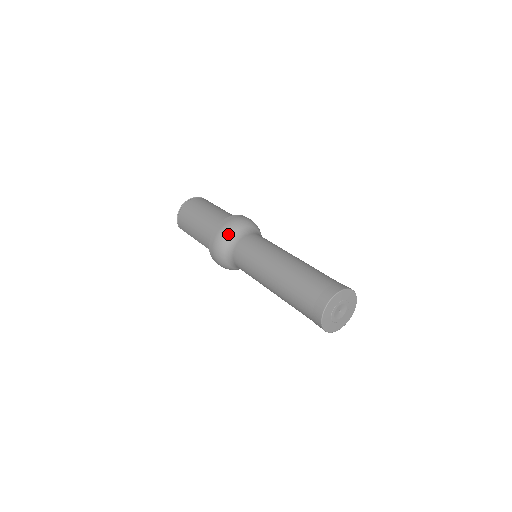
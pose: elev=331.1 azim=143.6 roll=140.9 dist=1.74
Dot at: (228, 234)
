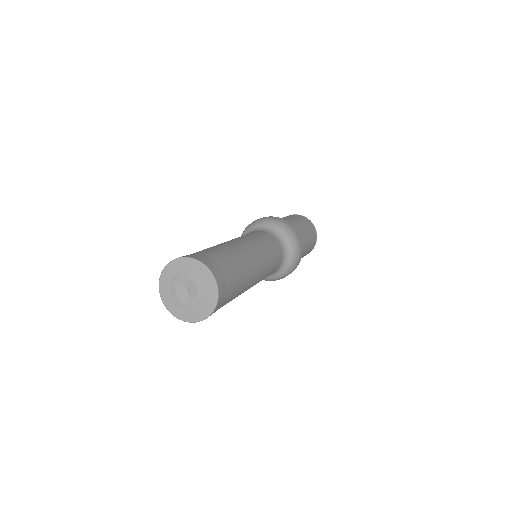
Dot at: (257, 223)
